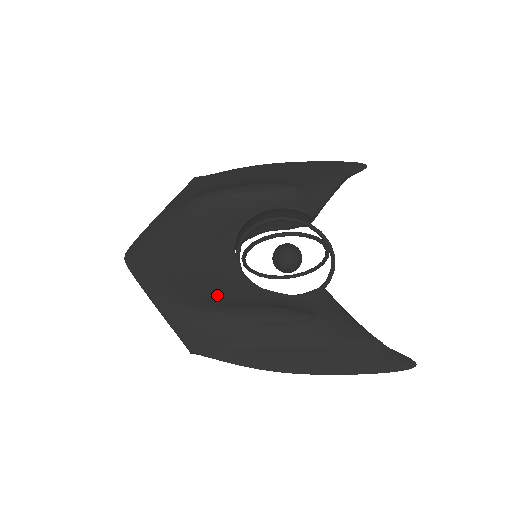
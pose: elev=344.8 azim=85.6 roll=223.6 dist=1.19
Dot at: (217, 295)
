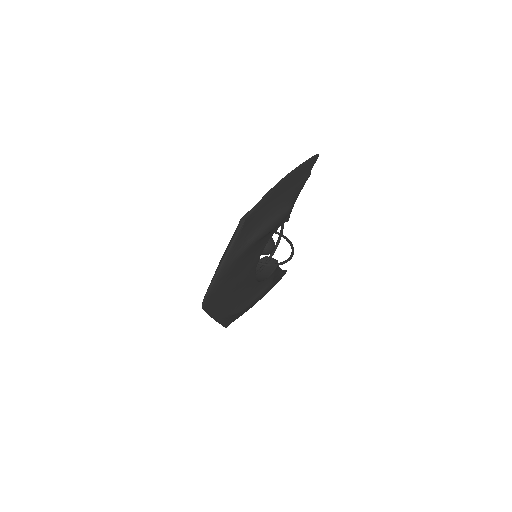
Dot at: (245, 300)
